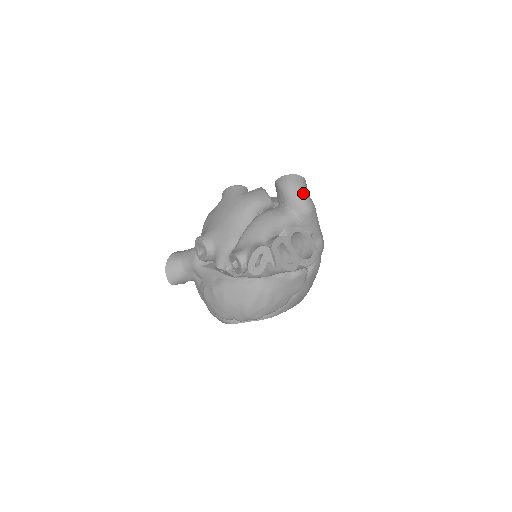
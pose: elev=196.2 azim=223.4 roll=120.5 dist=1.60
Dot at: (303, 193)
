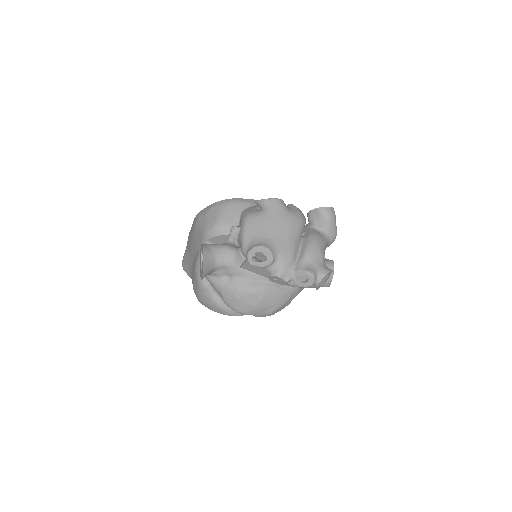
Dot at: occluded
